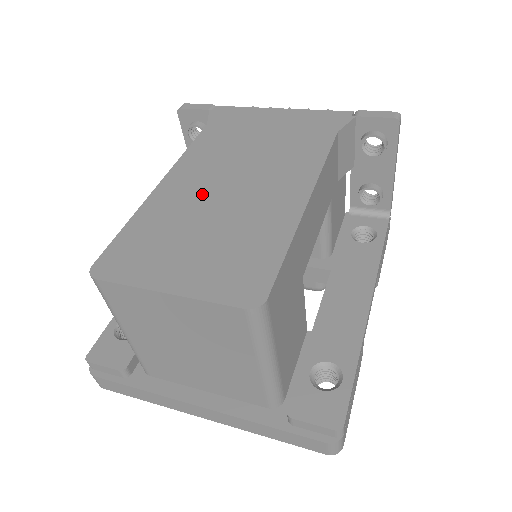
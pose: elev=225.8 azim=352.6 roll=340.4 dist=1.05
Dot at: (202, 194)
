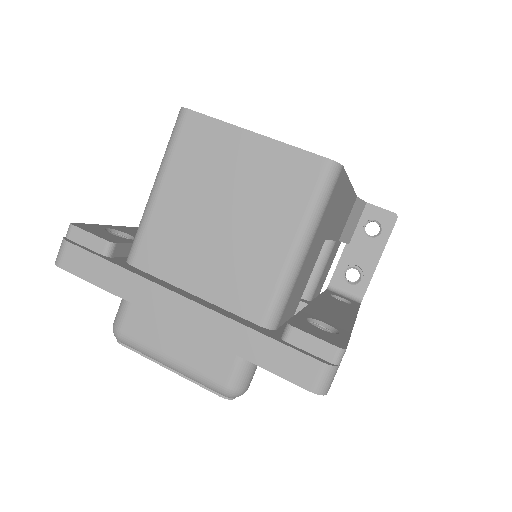
Dot at: occluded
